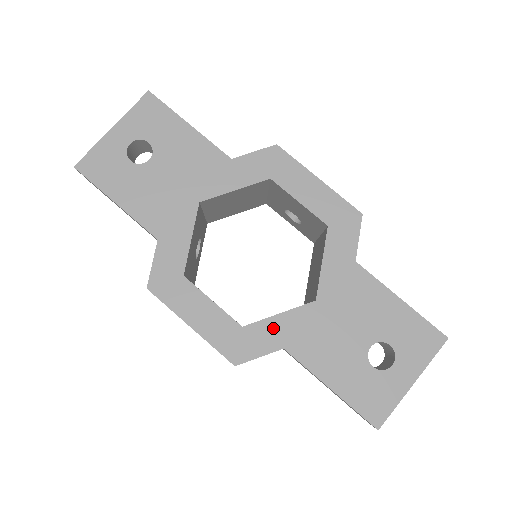
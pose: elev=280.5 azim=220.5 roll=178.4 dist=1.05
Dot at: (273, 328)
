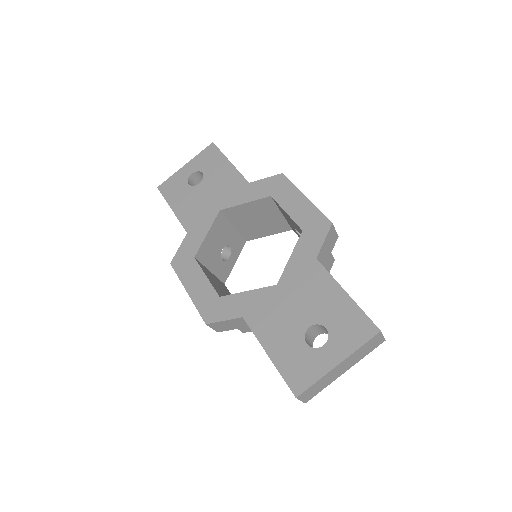
Dot at: (240, 301)
